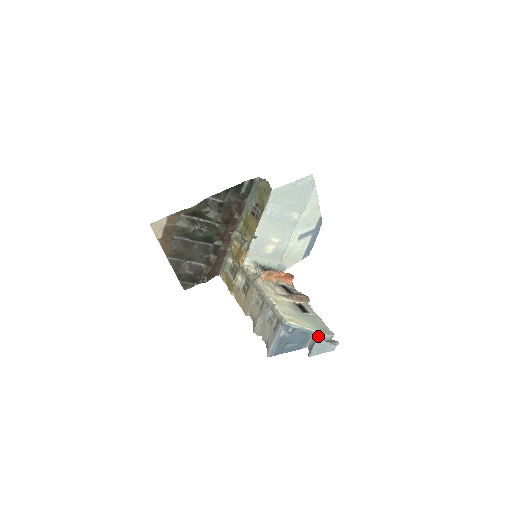
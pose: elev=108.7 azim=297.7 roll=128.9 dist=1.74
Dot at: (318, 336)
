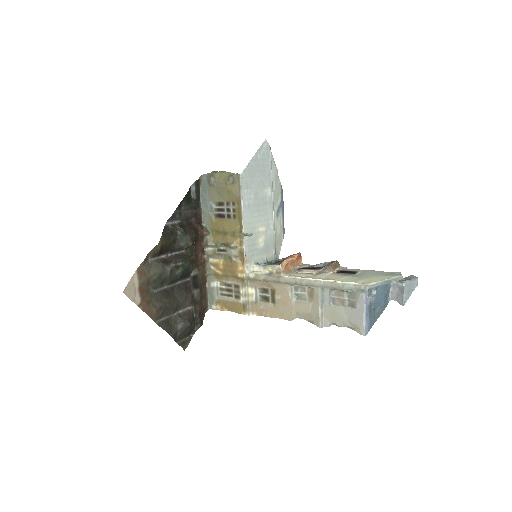
Dot at: (398, 281)
